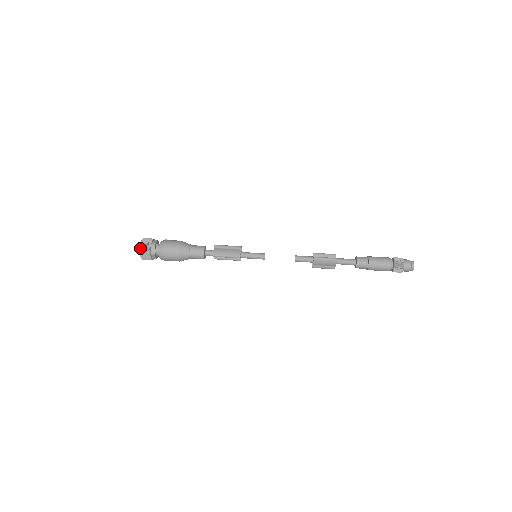
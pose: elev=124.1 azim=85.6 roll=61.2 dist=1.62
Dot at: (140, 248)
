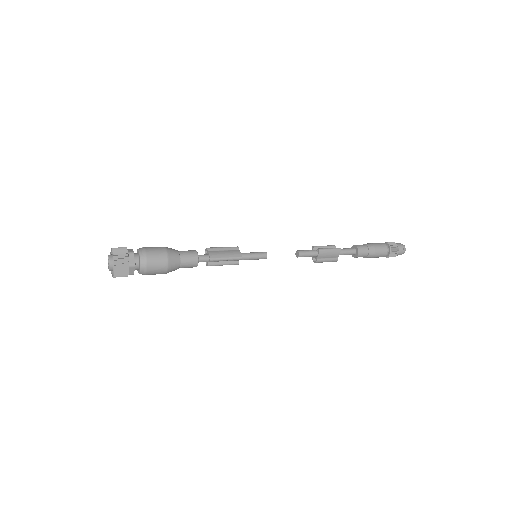
Dot at: (114, 259)
